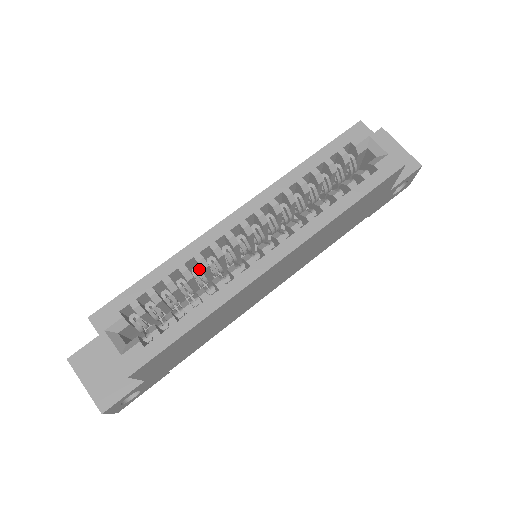
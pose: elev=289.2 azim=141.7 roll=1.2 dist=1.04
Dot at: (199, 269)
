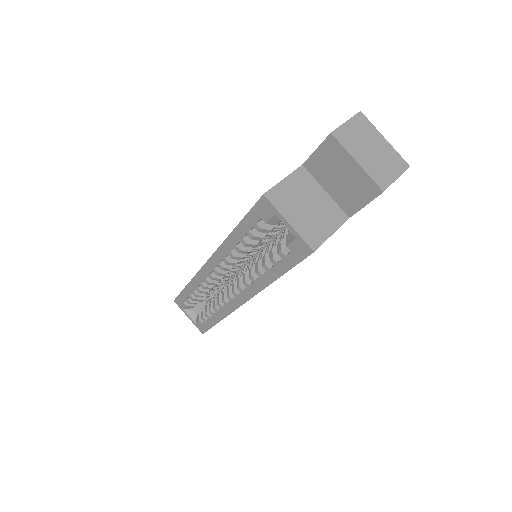
Dot at: occluded
